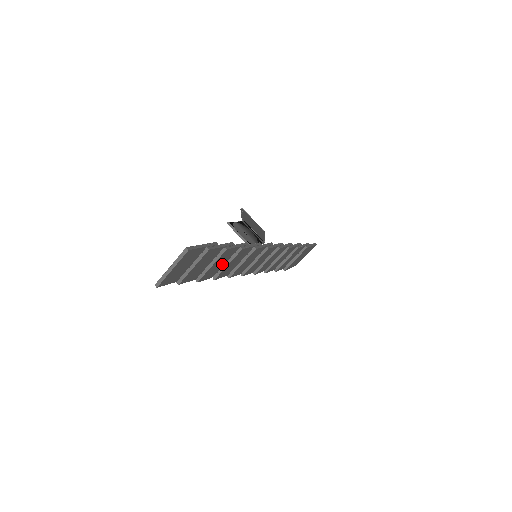
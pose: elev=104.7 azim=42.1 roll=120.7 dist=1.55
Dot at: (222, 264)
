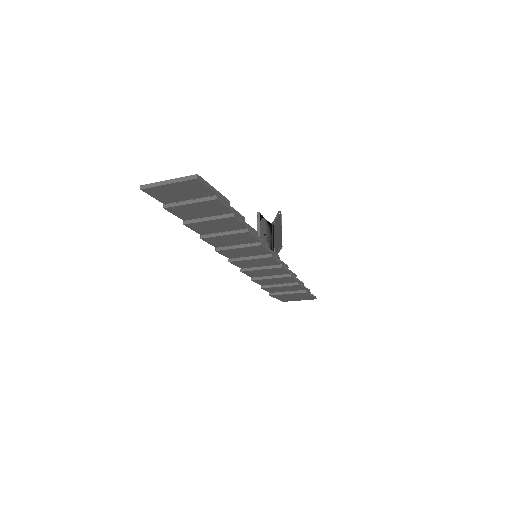
Dot at: (219, 230)
